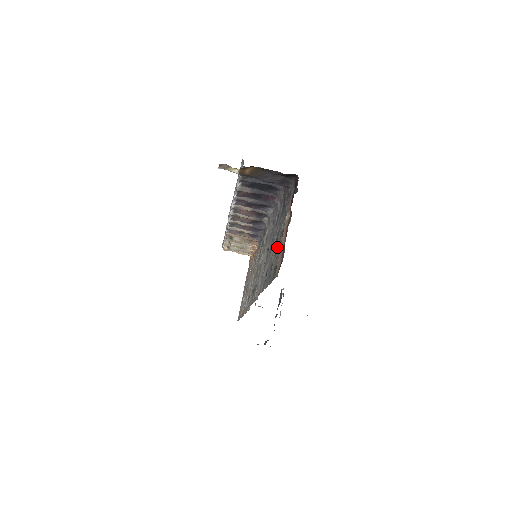
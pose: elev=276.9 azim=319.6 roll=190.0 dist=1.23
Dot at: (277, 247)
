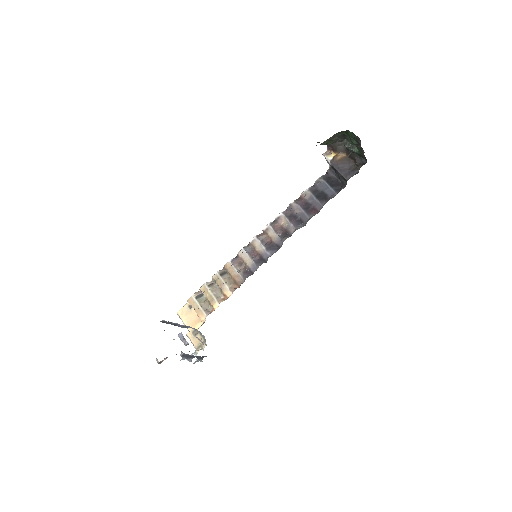
Dot at: occluded
